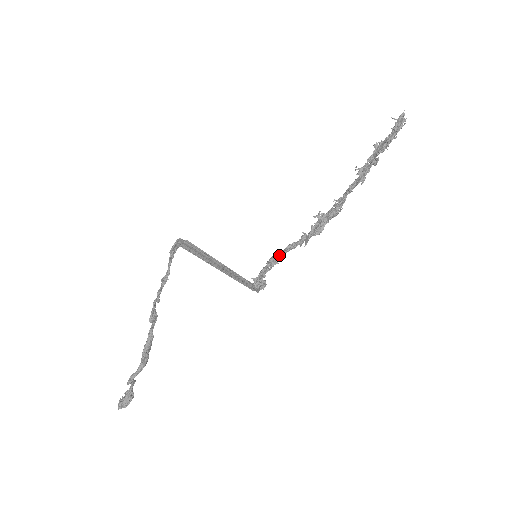
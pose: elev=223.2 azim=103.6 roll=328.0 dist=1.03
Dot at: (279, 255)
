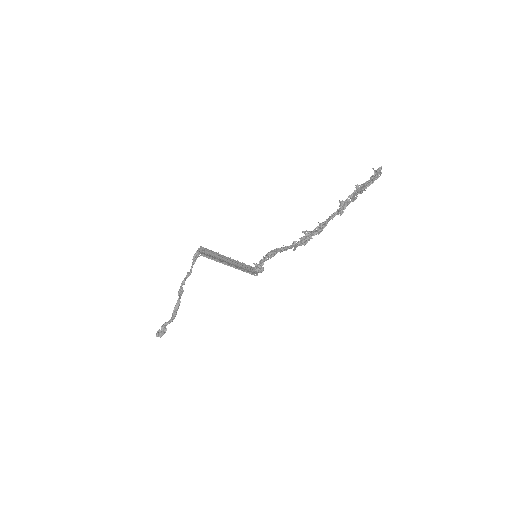
Dot at: (275, 253)
